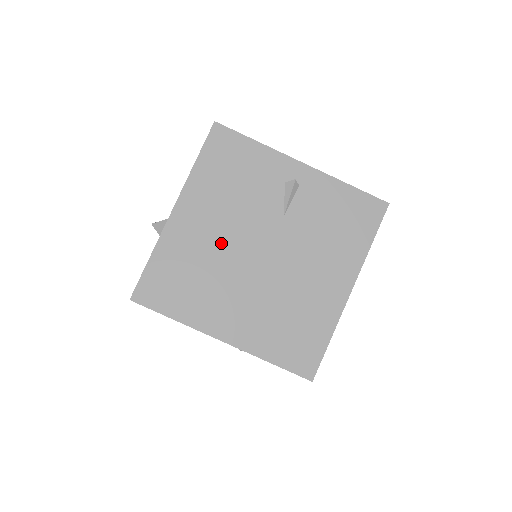
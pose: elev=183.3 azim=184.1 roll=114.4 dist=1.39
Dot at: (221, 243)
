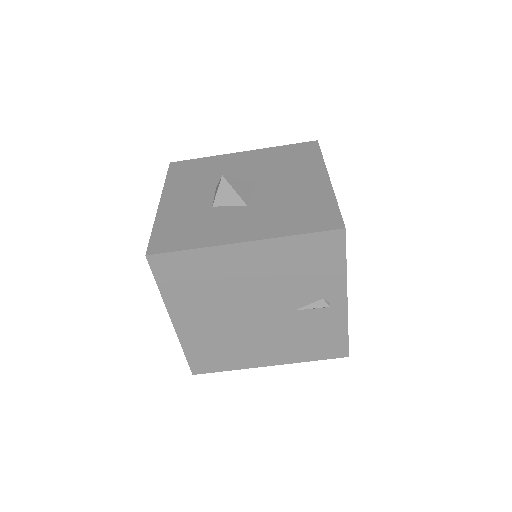
Dot at: (243, 286)
